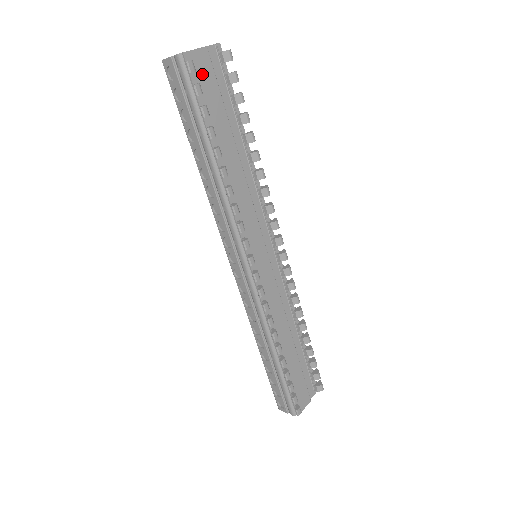
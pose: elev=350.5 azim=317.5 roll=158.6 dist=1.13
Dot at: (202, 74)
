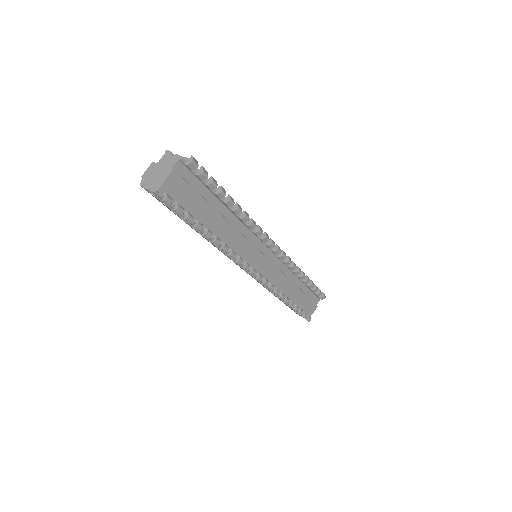
Dot at: (177, 191)
